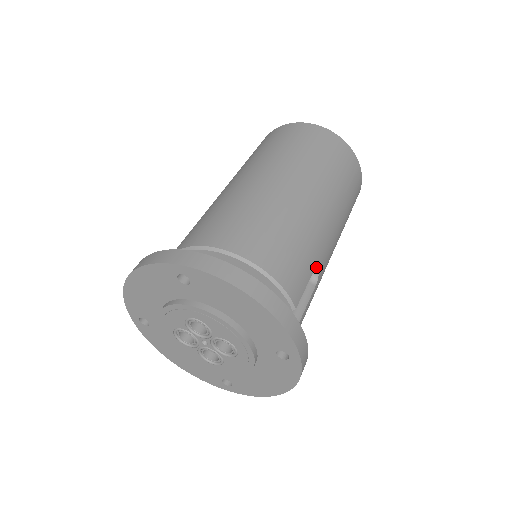
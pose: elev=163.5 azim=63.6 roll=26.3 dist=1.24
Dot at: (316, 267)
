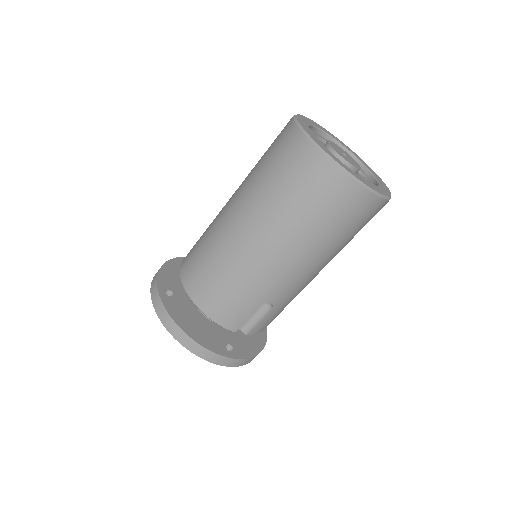
Dot at: (264, 303)
